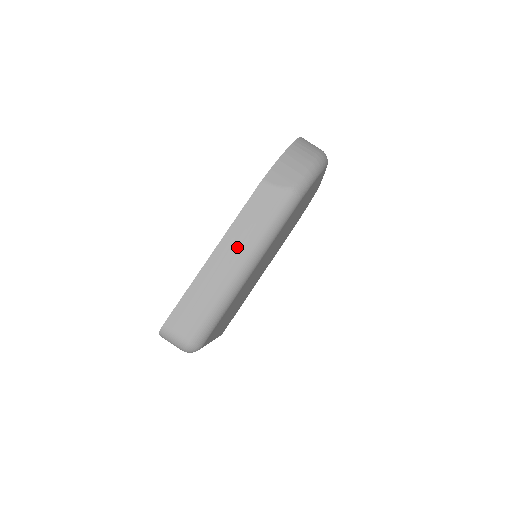
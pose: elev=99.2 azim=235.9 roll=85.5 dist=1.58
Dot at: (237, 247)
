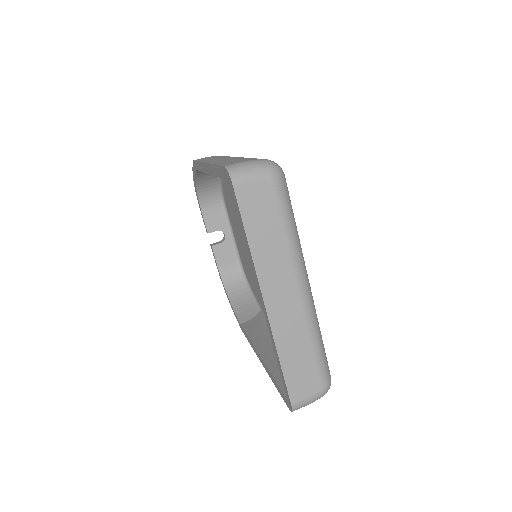
Dot at: occluded
